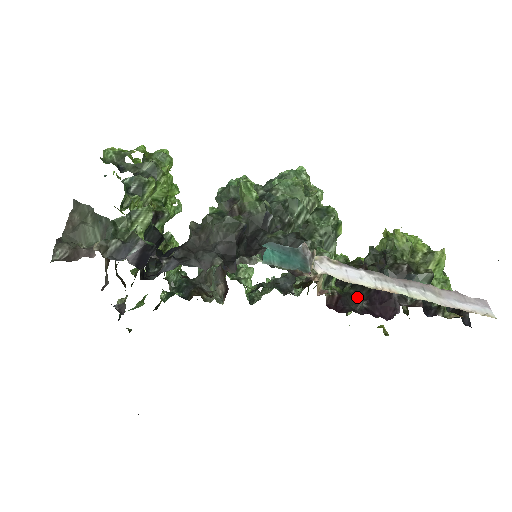
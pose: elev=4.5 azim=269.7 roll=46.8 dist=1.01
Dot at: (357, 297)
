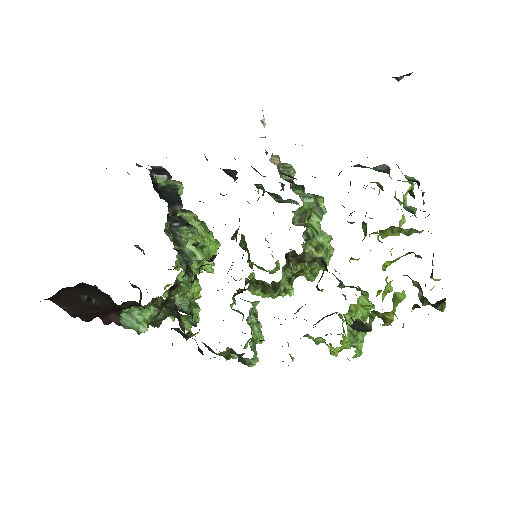
Dot at: occluded
